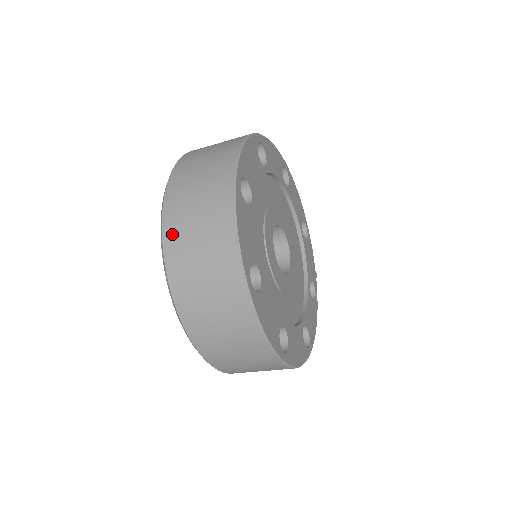
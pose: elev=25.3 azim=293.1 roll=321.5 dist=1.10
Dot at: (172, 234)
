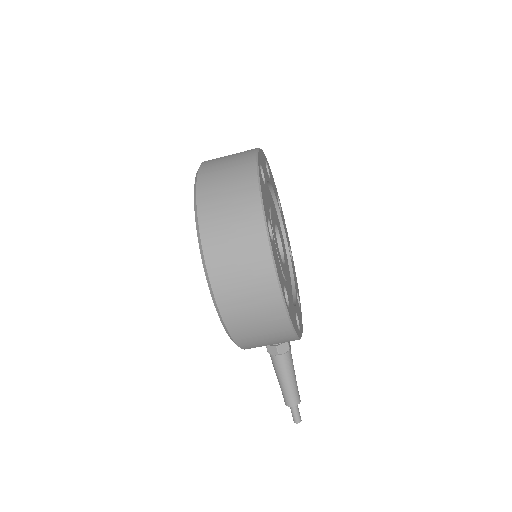
Dot at: occluded
